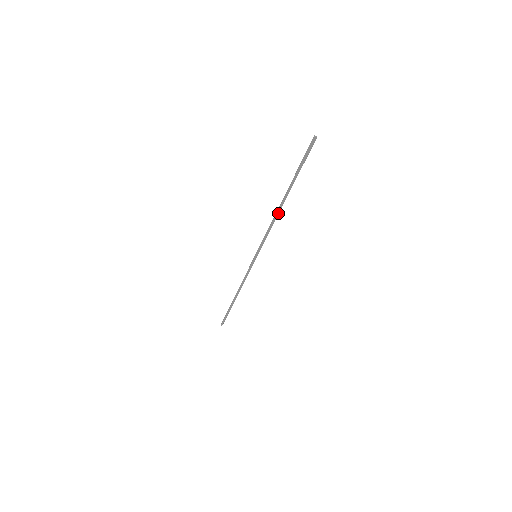
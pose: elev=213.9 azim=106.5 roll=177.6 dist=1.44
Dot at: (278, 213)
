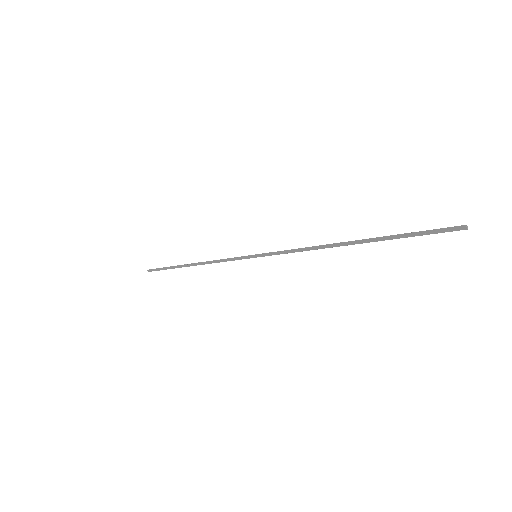
Dot at: (329, 247)
